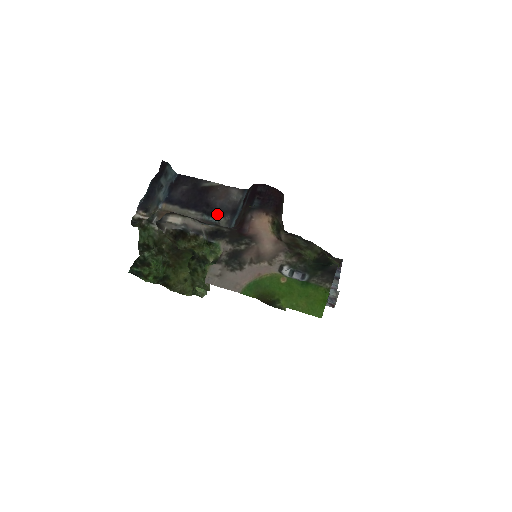
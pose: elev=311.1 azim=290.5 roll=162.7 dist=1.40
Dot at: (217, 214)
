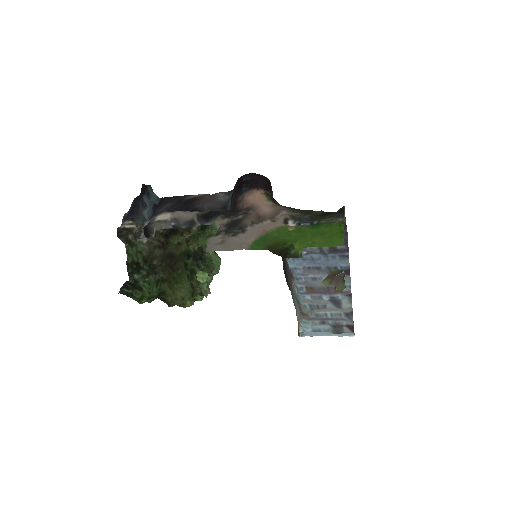
Dot at: occluded
